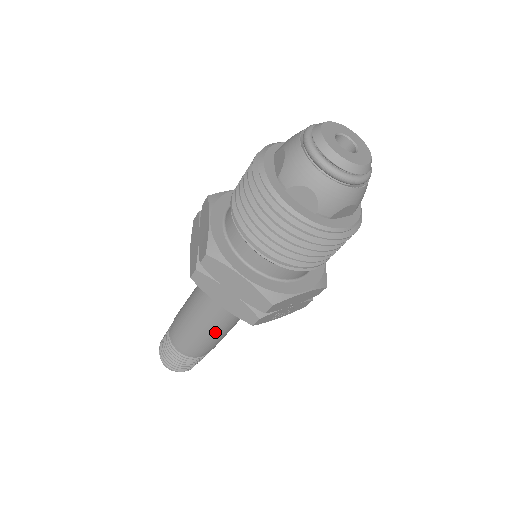
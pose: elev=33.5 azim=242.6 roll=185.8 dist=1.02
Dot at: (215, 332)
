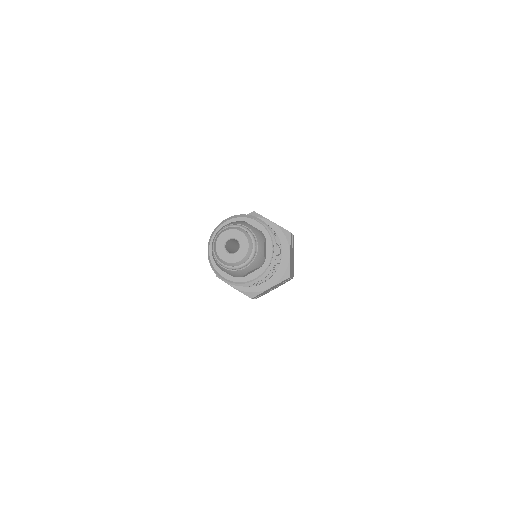
Dot at: occluded
